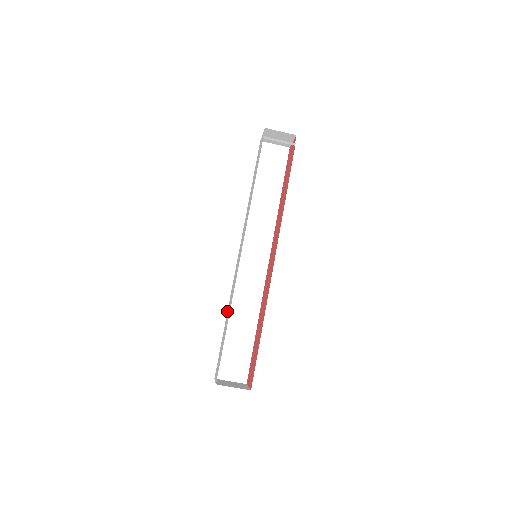
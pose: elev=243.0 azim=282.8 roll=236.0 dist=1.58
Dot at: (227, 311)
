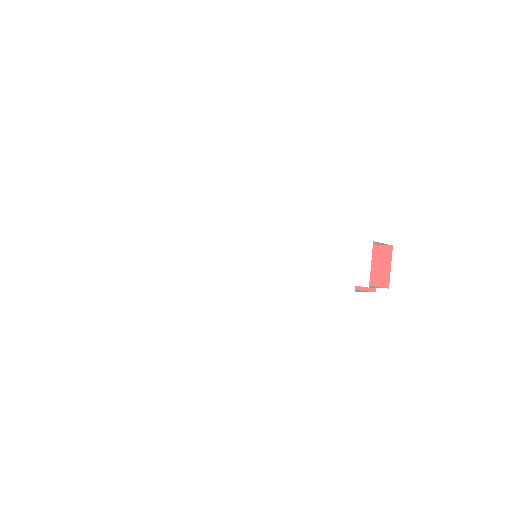
Dot at: (203, 233)
